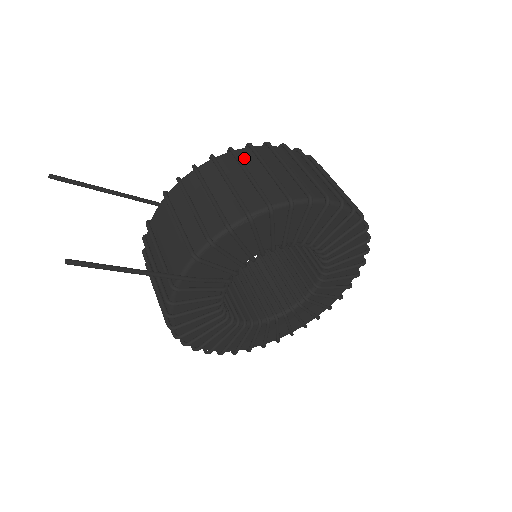
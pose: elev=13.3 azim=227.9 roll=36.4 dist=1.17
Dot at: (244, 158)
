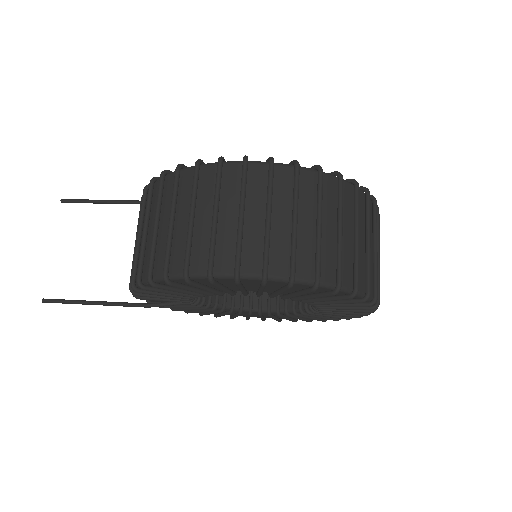
Dot at: (167, 192)
